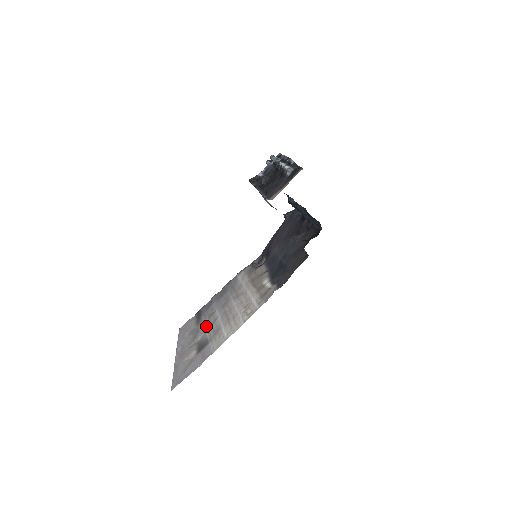
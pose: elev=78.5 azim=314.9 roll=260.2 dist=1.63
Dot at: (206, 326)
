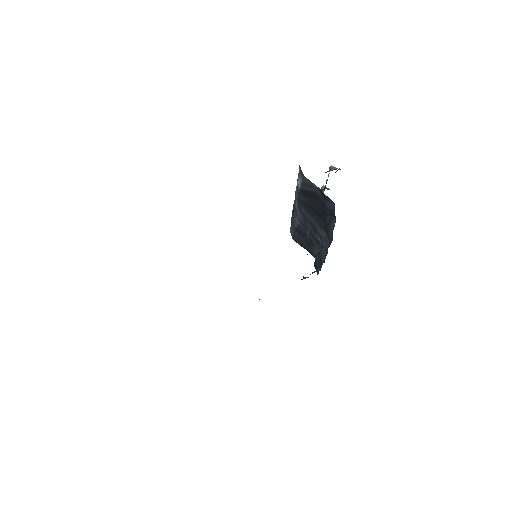
Dot at: occluded
